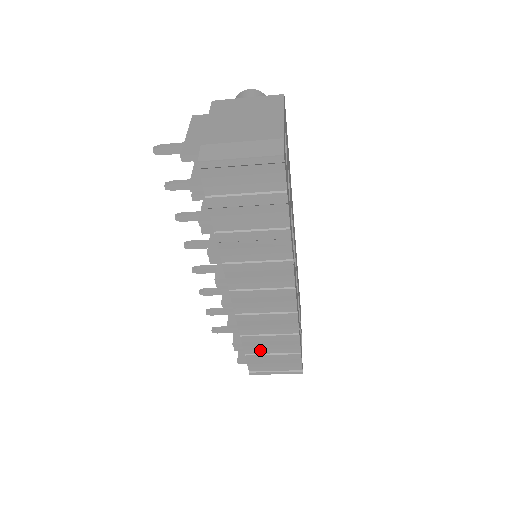
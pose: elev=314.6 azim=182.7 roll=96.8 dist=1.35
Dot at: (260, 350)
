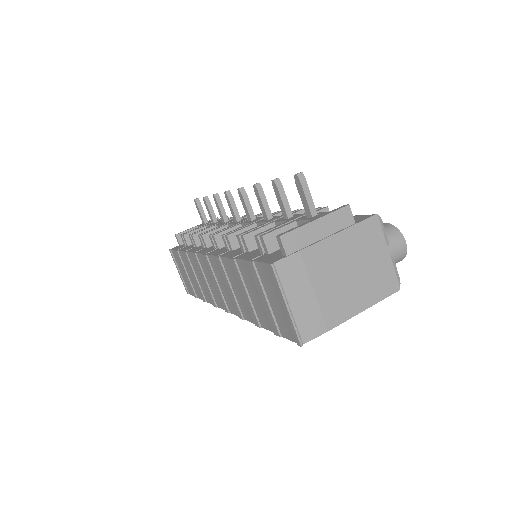
Dot at: (186, 265)
